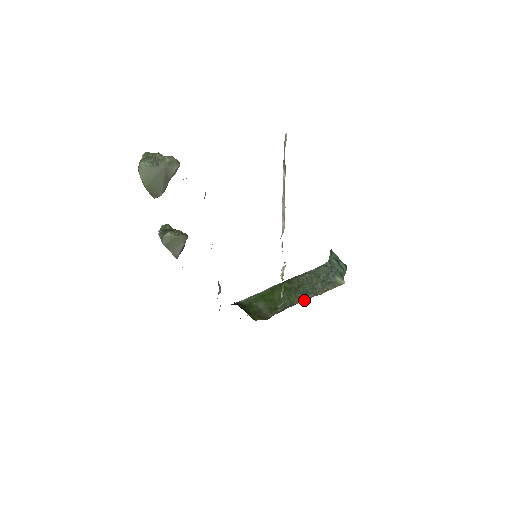
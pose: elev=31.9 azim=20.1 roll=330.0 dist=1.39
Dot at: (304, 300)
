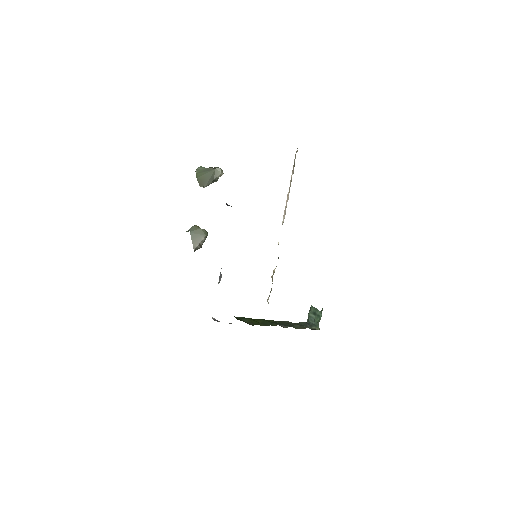
Dot at: (284, 327)
